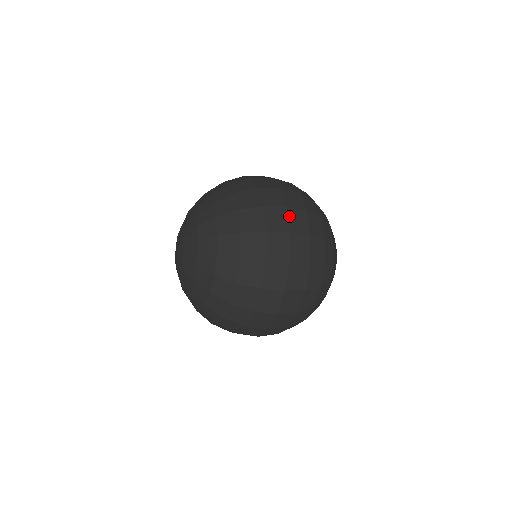
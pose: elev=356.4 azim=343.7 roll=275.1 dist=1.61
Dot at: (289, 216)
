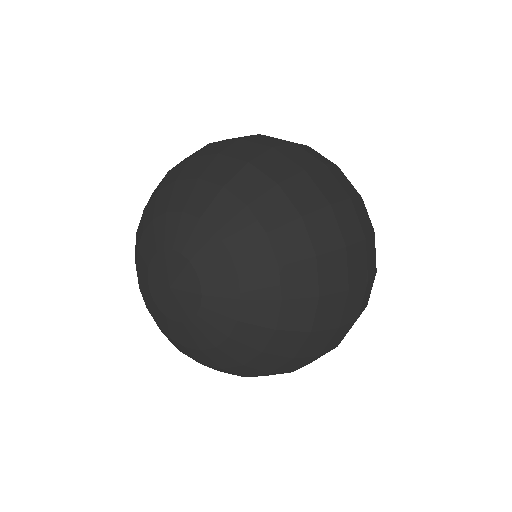
Dot at: (357, 212)
